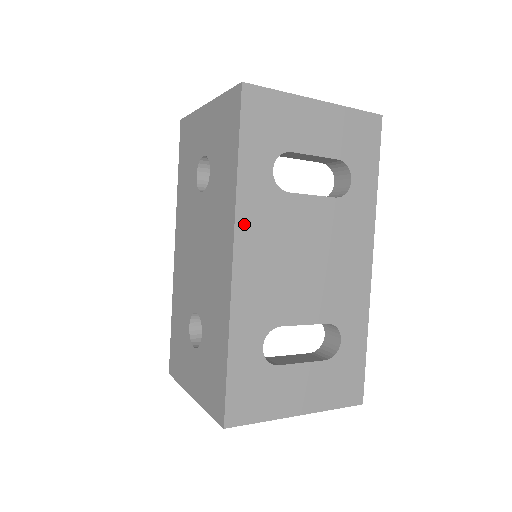
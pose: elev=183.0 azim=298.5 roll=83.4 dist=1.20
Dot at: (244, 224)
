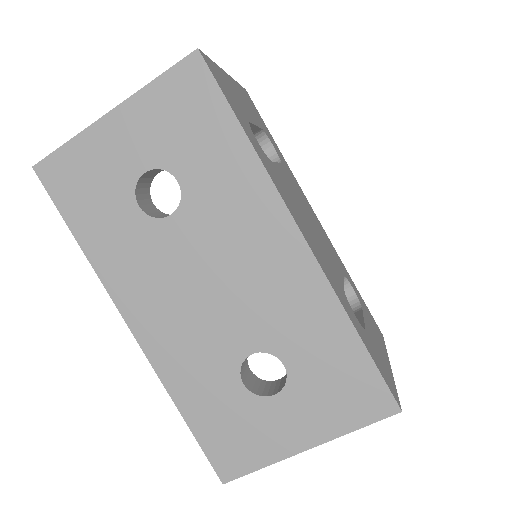
Dot at: (284, 198)
